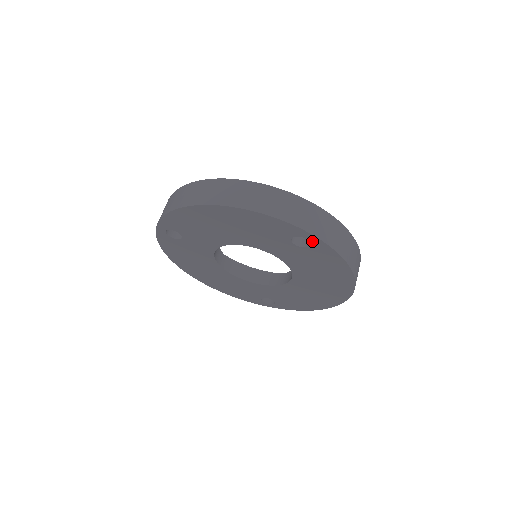
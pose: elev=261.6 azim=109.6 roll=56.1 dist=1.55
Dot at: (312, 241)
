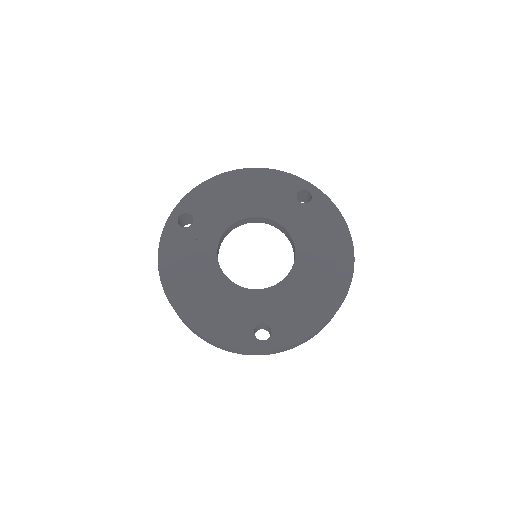
Dot at: (313, 193)
